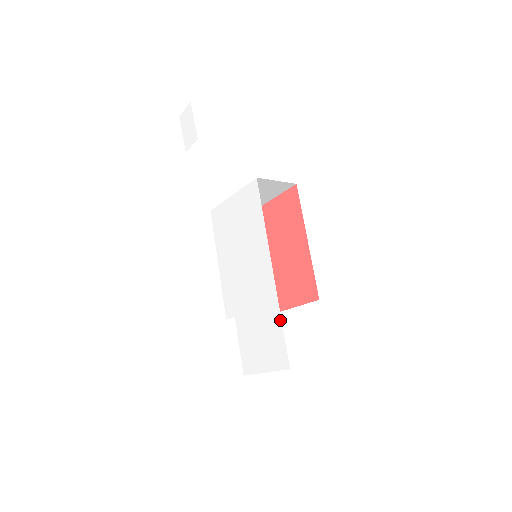
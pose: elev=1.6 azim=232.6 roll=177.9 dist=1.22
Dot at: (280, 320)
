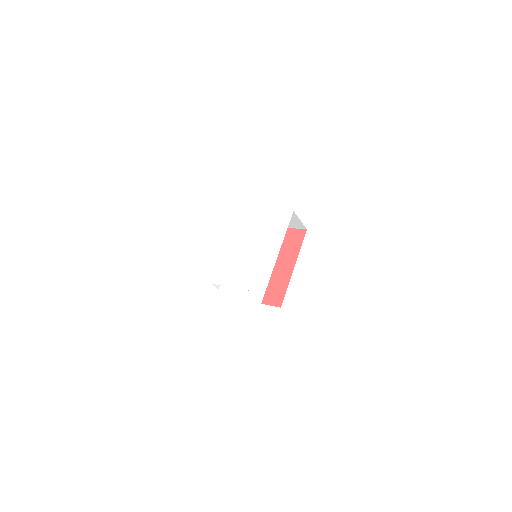
Dot at: (260, 305)
